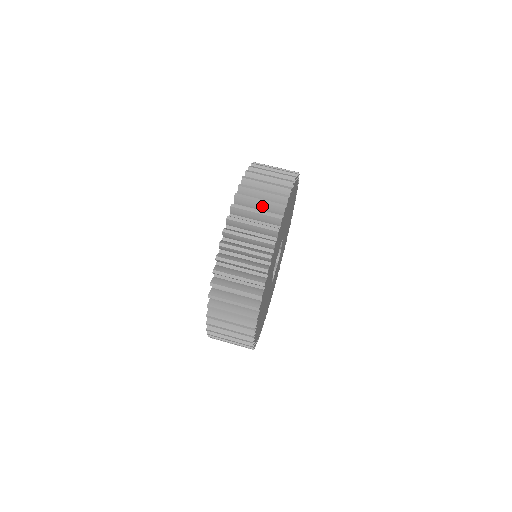
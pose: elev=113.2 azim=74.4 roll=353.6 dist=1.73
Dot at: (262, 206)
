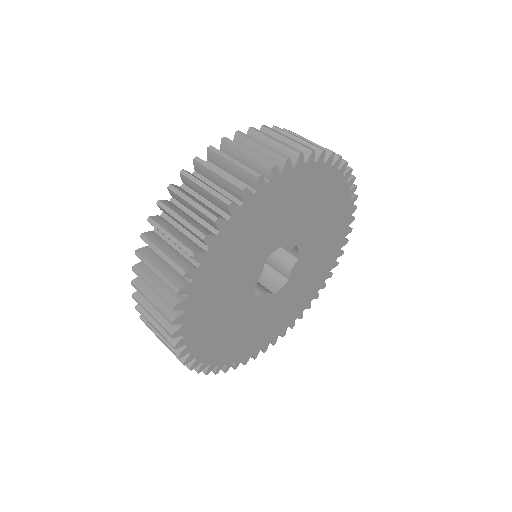
Dot at: occluded
